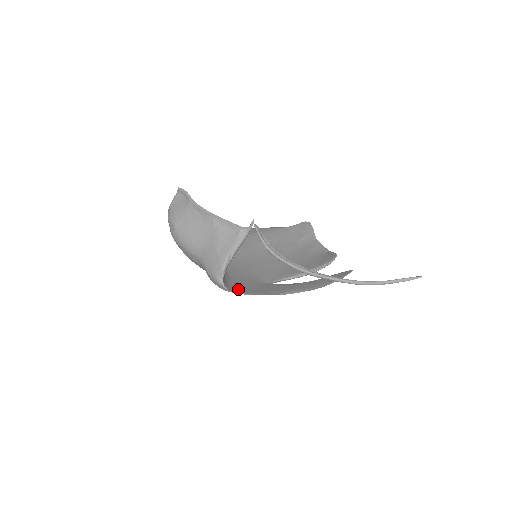
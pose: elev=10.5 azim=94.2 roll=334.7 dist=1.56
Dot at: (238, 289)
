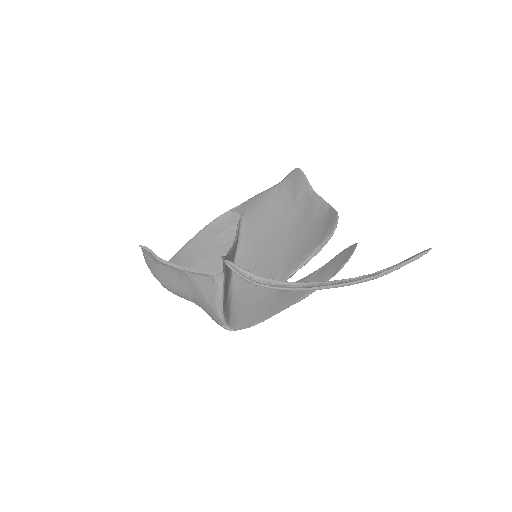
Dot at: (249, 320)
